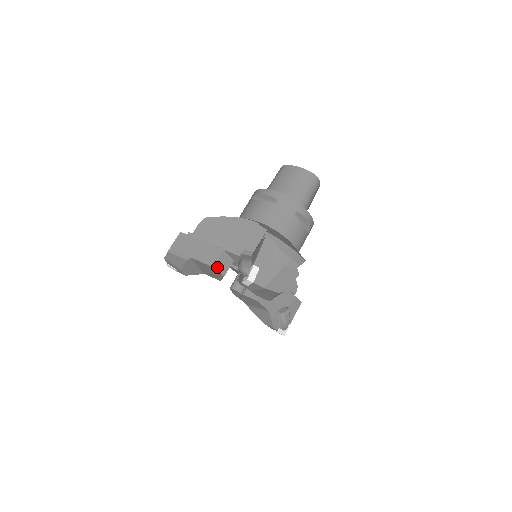
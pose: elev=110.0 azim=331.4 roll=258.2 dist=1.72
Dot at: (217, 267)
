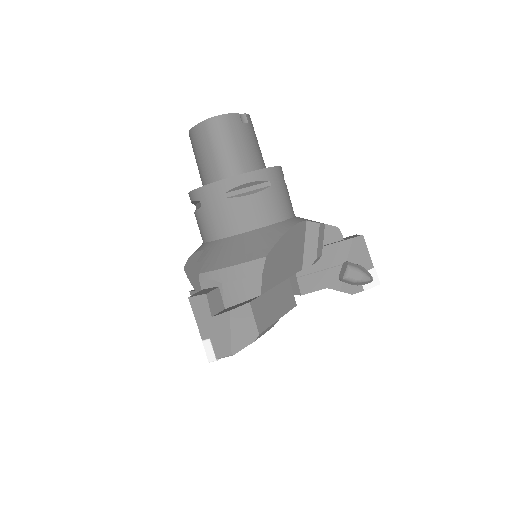
Dot at: occluded
